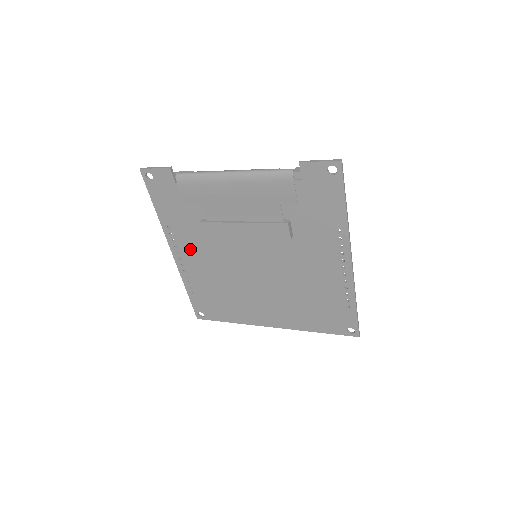
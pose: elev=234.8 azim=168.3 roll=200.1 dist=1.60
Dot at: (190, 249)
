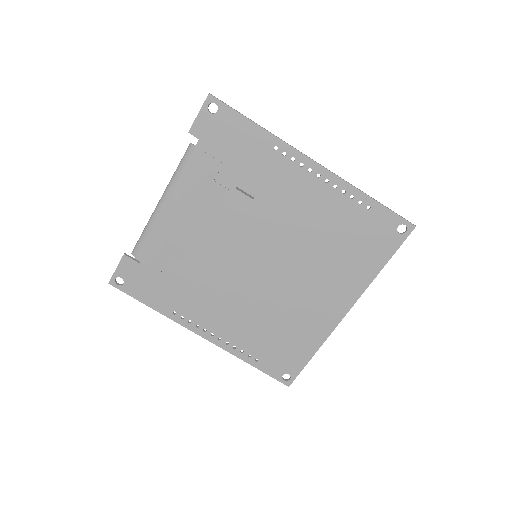
Dot at: (208, 314)
